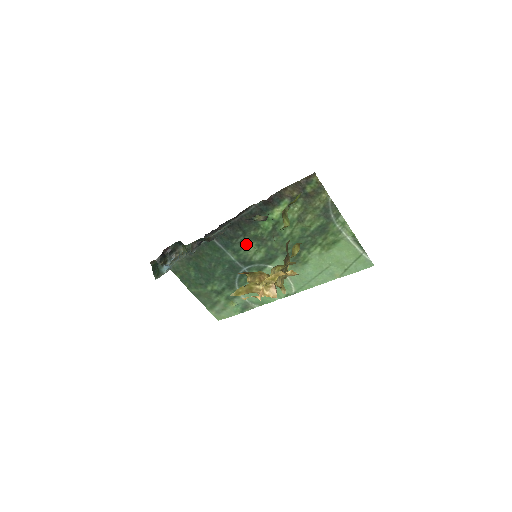
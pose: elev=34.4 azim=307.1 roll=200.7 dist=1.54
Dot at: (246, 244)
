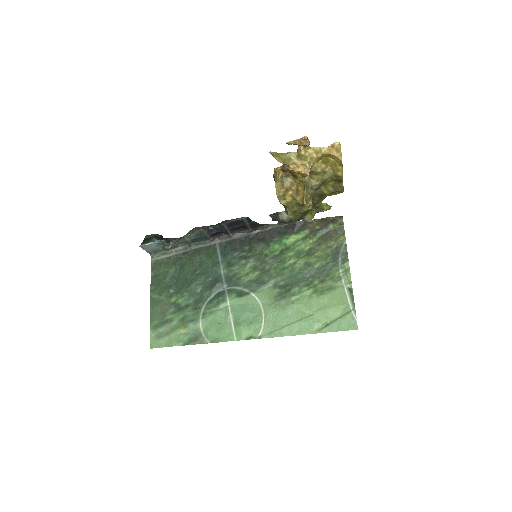
Dot at: (245, 261)
